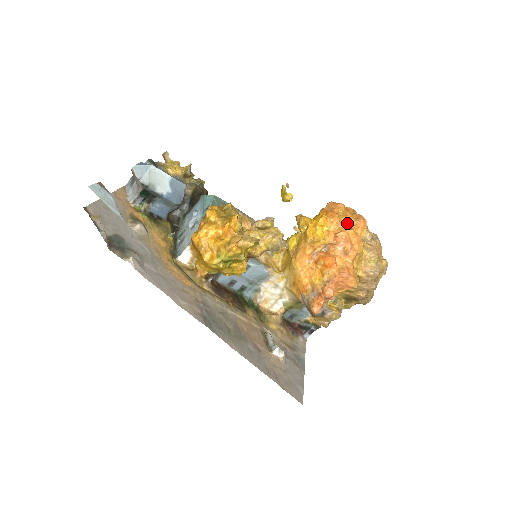
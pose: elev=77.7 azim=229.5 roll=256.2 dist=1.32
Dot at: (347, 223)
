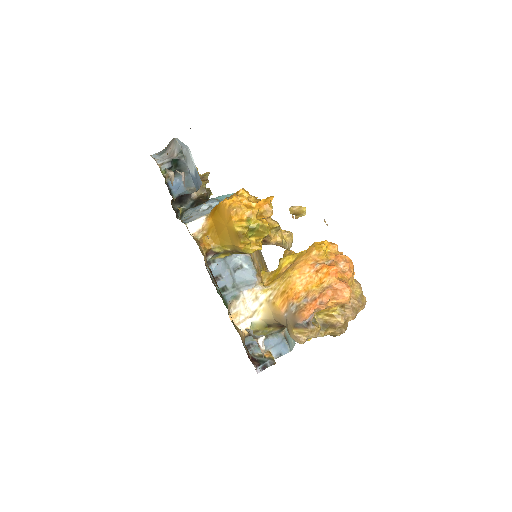
Dot at: occluded
